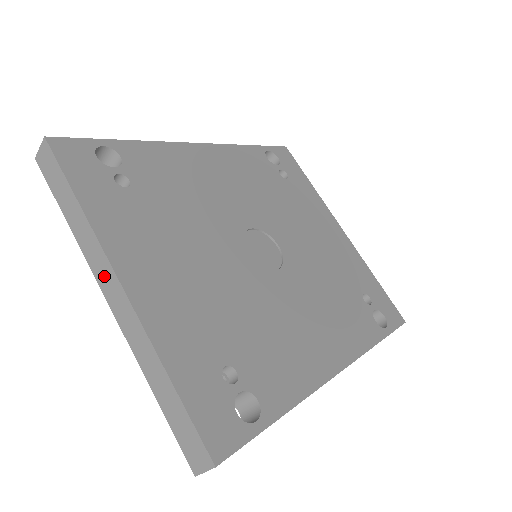
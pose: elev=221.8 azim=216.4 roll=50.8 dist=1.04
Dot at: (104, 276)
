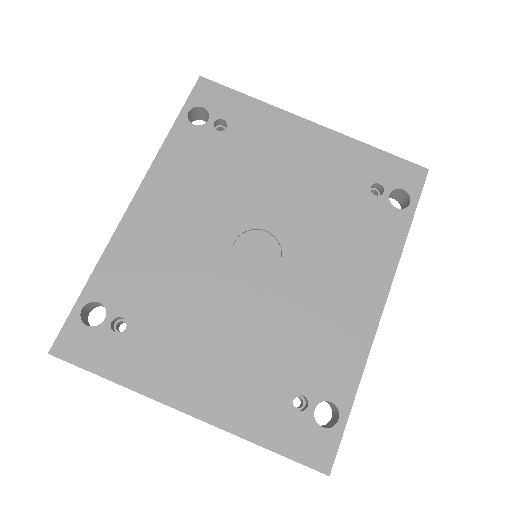
Dot at: occluded
